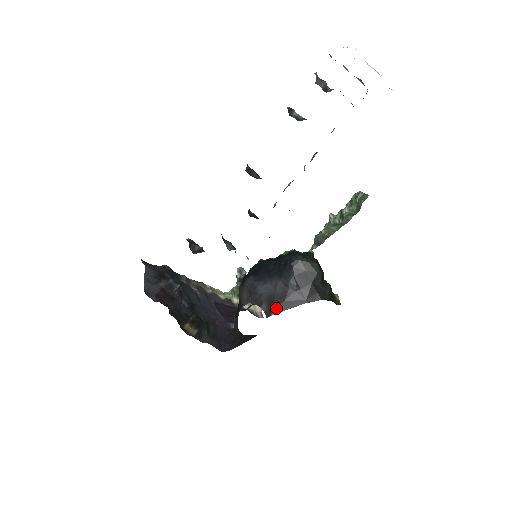
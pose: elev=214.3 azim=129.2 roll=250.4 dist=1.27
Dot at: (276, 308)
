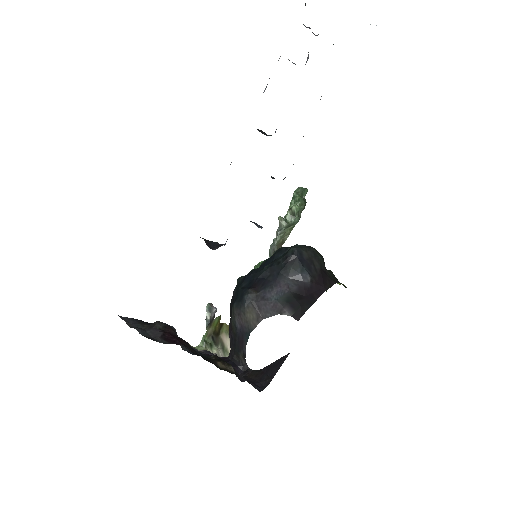
Dot at: (302, 306)
